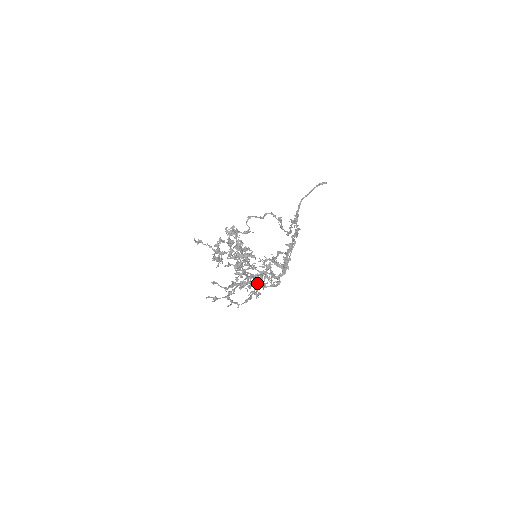
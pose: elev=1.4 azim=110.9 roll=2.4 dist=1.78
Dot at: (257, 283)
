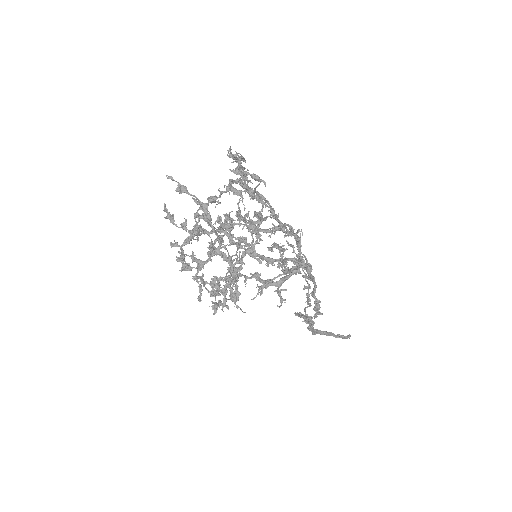
Dot at: occluded
